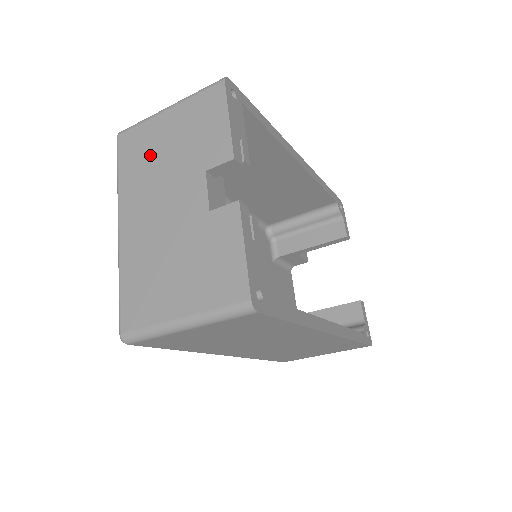
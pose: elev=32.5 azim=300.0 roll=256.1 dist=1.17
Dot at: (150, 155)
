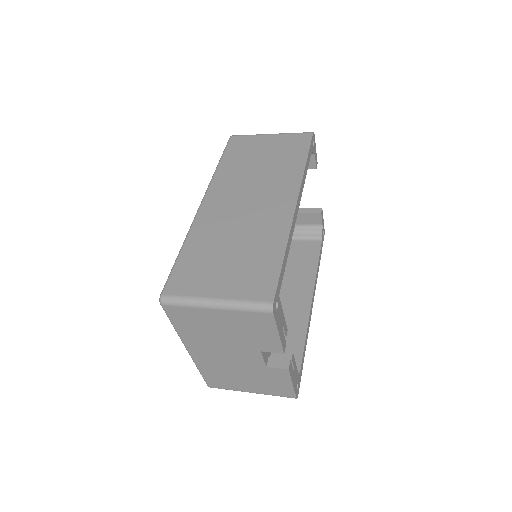
Dot at: (205, 328)
